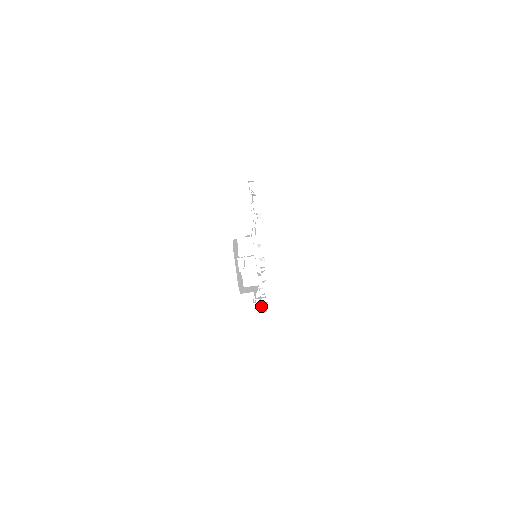
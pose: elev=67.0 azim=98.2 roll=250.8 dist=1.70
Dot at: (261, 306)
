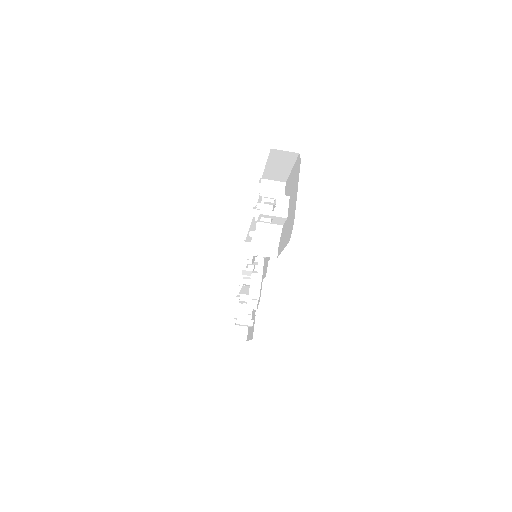
Dot at: occluded
